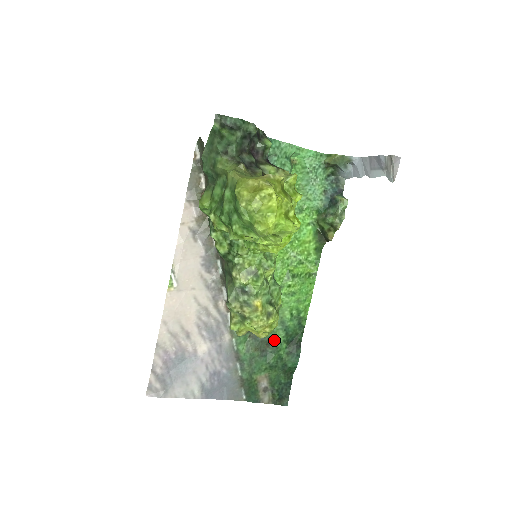
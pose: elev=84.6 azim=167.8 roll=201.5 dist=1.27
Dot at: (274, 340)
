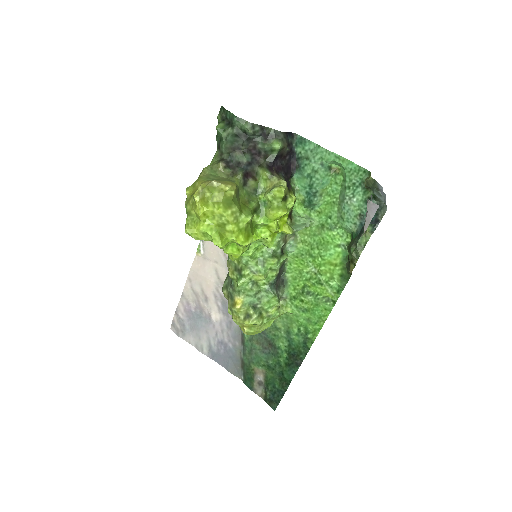
Dot at: (276, 344)
